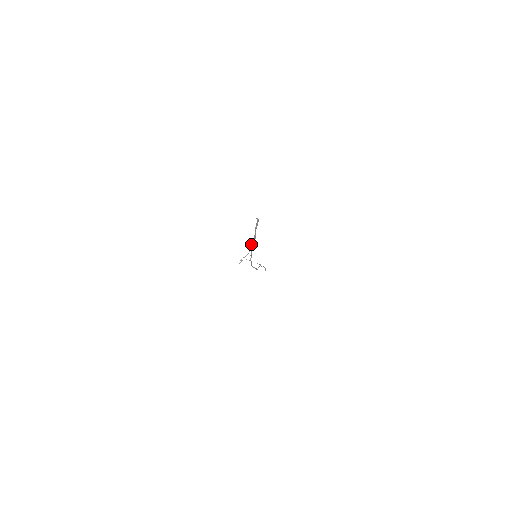
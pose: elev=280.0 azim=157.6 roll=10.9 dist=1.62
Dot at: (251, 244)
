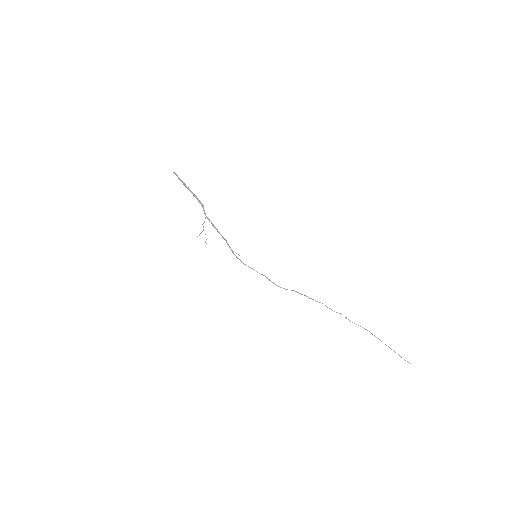
Dot at: (207, 217)
